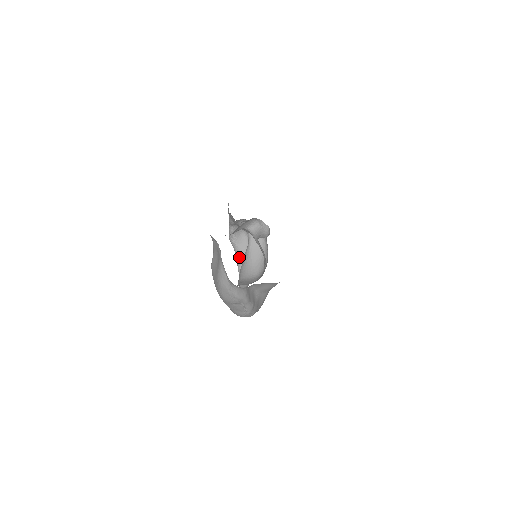
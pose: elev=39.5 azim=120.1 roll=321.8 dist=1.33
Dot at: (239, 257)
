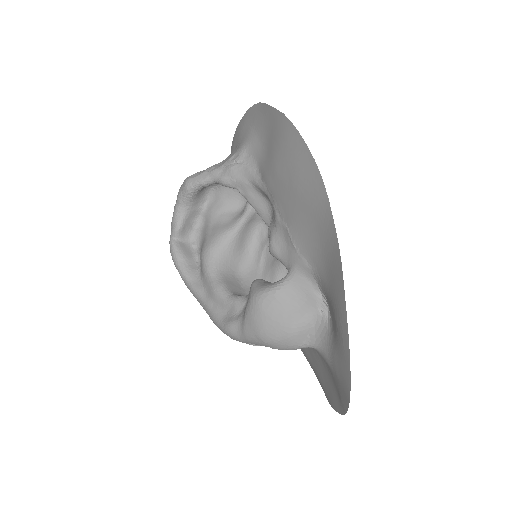
Dot at: (185, 213)
